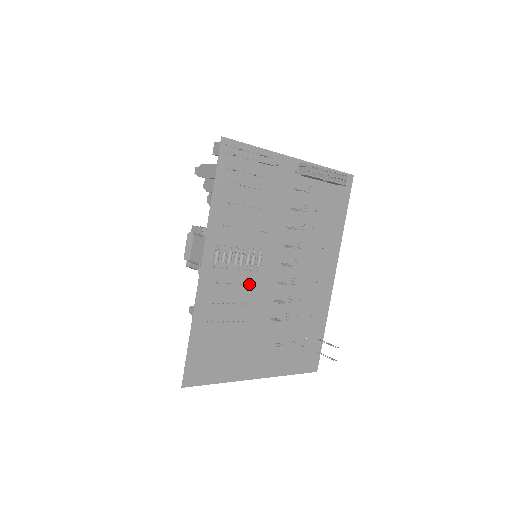
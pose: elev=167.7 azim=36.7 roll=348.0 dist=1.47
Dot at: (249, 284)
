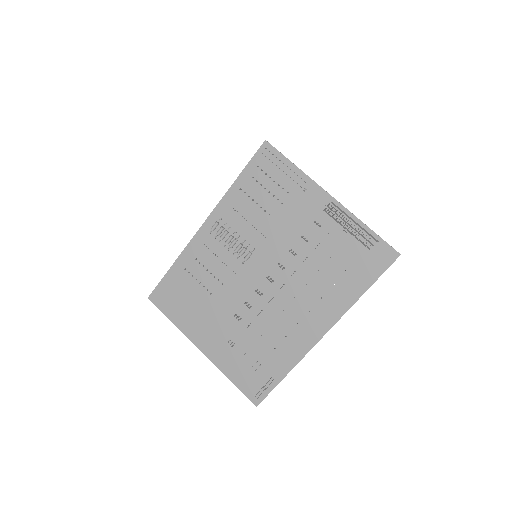
Dot at: (232, 269)
